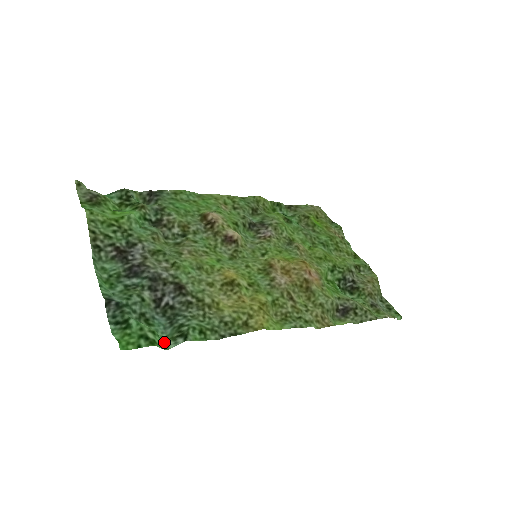
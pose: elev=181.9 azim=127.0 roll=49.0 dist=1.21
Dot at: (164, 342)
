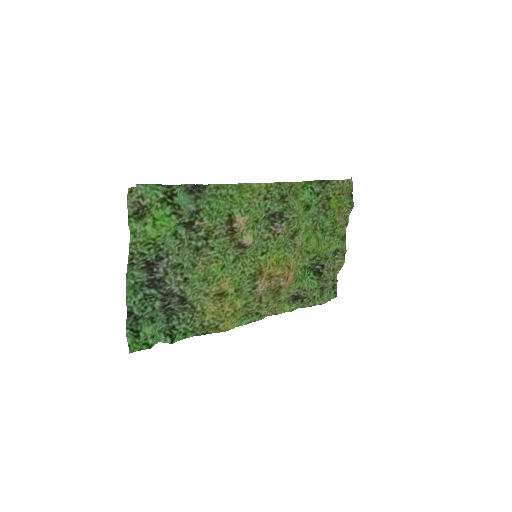
Dot at: (158, 335)
